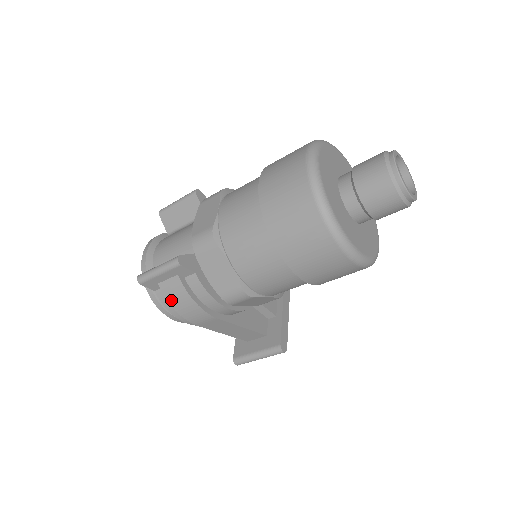
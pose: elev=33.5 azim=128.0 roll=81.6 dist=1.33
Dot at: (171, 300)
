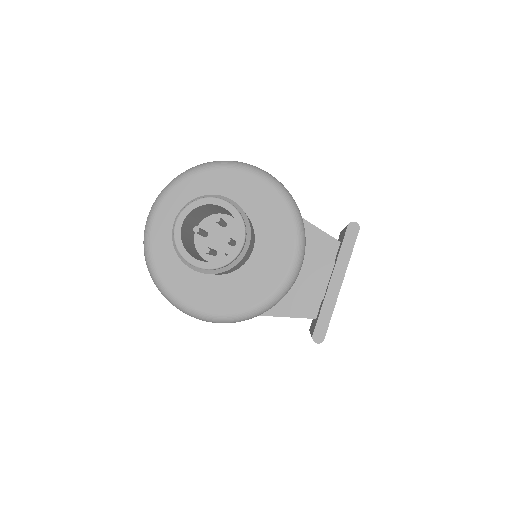
Dot at: occluded
